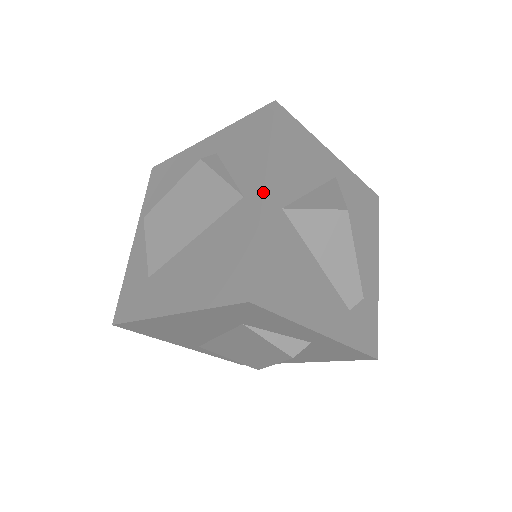
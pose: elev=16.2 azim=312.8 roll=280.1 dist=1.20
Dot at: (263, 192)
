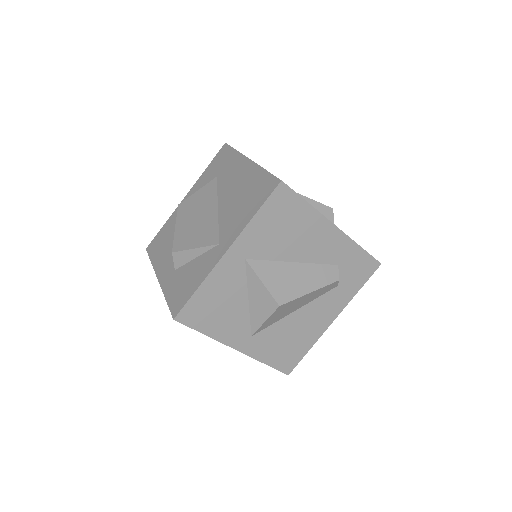
Dot at: occluded
